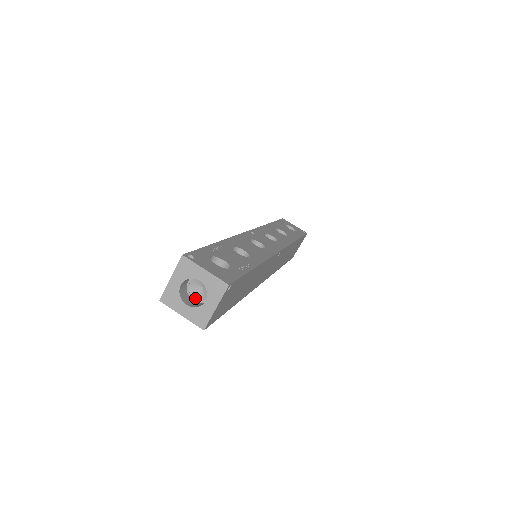
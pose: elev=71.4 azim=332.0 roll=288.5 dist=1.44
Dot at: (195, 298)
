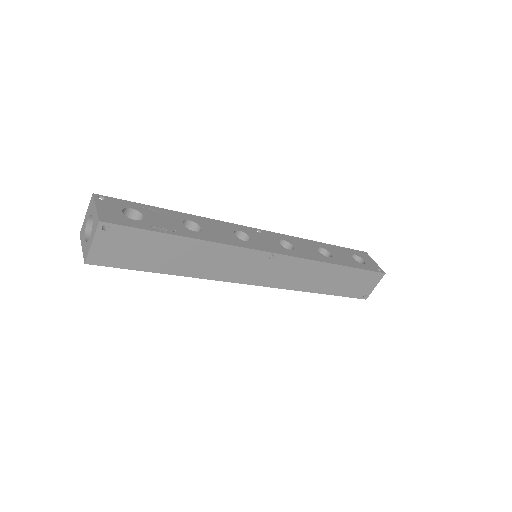
Dot at: occluded
